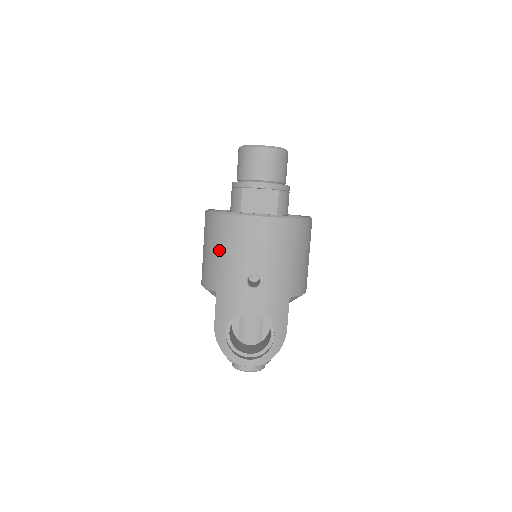
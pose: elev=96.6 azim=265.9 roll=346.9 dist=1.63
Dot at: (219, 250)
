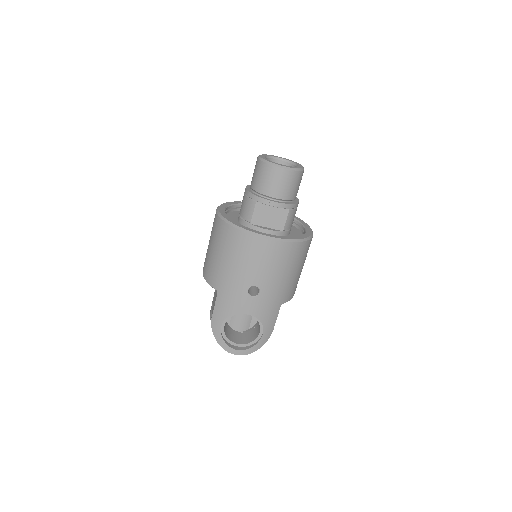
Dot at: (227, 258)
